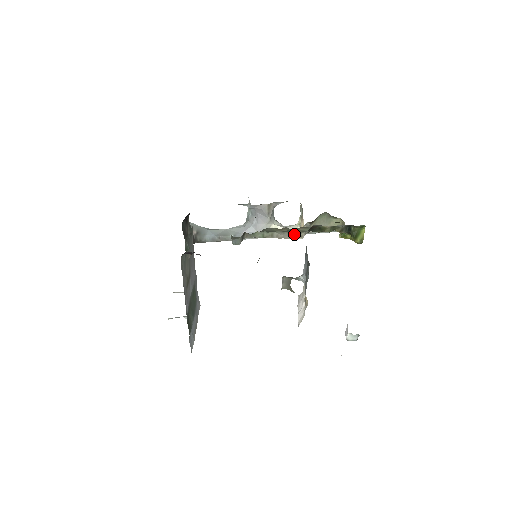
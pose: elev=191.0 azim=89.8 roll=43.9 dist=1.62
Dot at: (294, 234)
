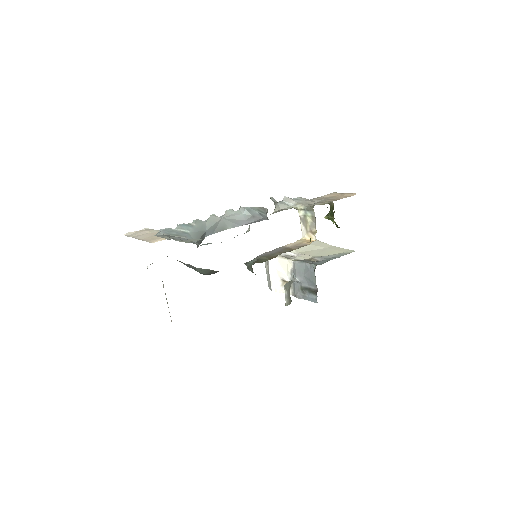
Dot at: occluded
